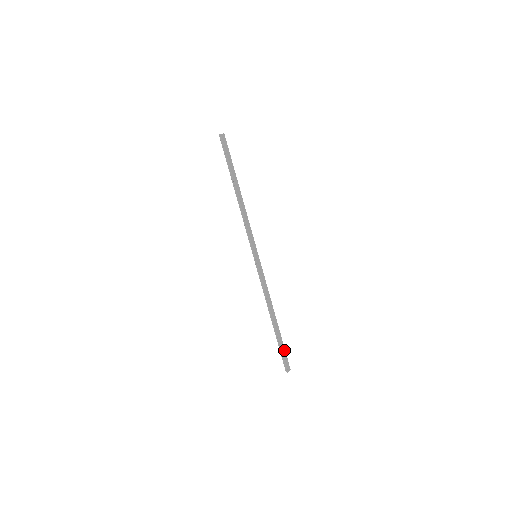
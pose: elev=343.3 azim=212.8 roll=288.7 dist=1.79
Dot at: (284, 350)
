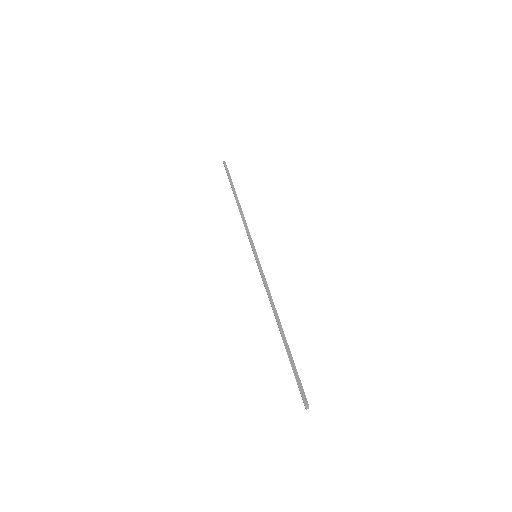
Dot at: occluded
